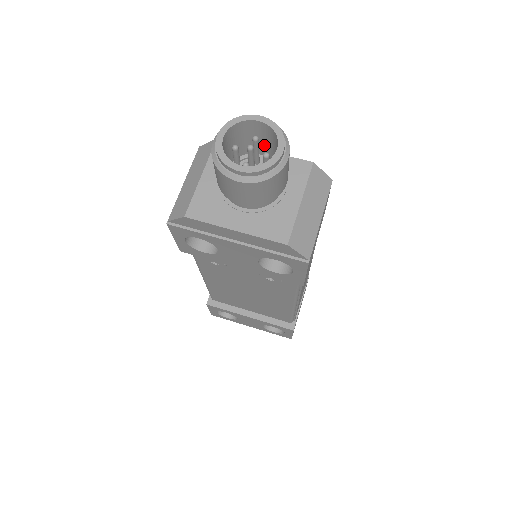
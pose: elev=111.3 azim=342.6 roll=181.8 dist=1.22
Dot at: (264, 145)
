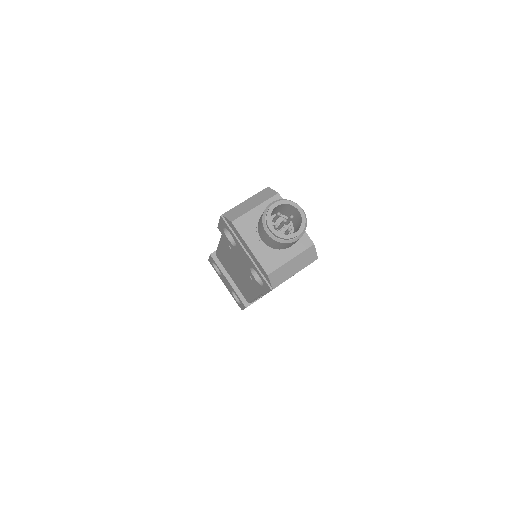
Dot at: (295, 220)
